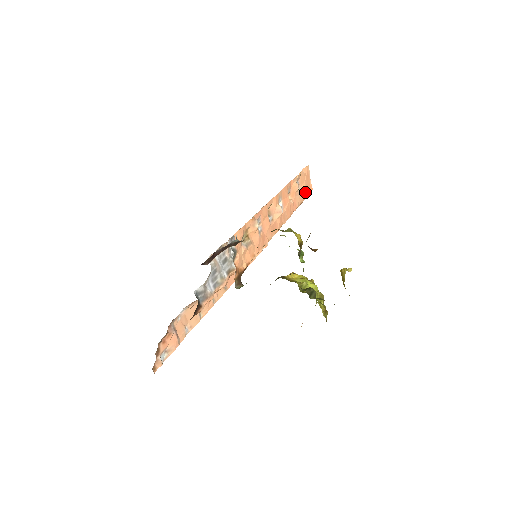
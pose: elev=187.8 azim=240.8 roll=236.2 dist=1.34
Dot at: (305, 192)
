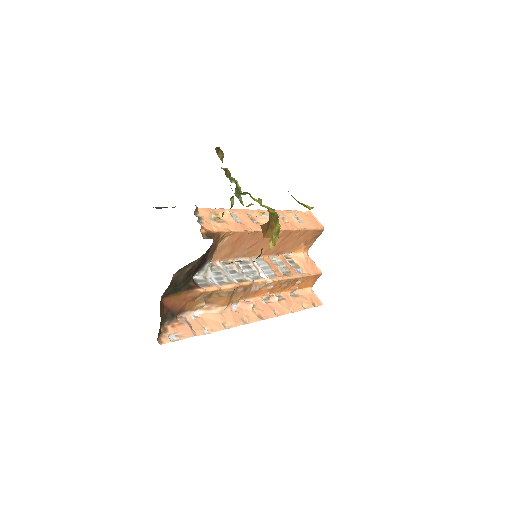
Dot at: (311, 225)
